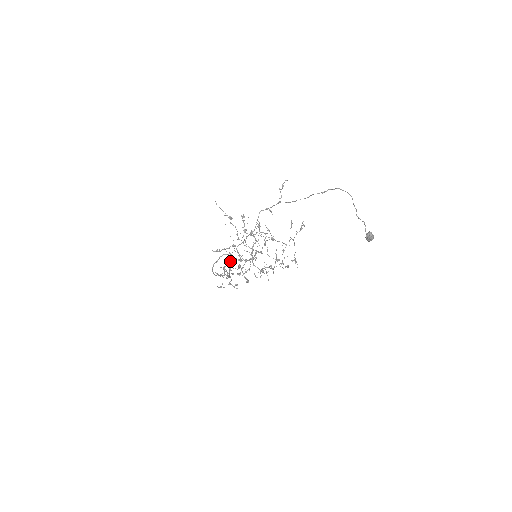
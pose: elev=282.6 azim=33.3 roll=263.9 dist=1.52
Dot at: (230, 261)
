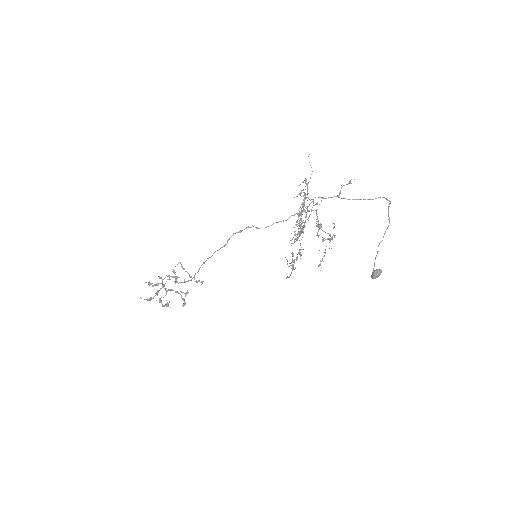
Dot at: occluded
